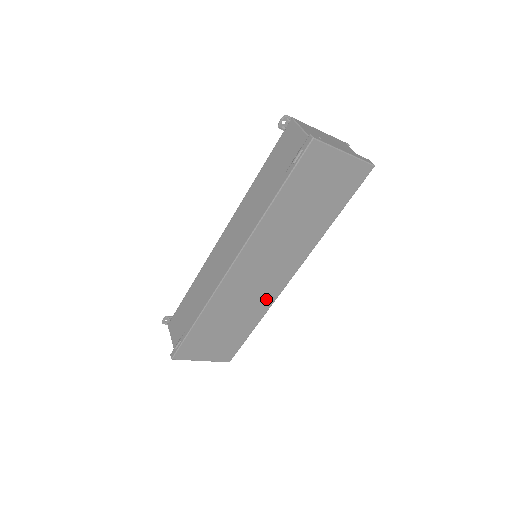
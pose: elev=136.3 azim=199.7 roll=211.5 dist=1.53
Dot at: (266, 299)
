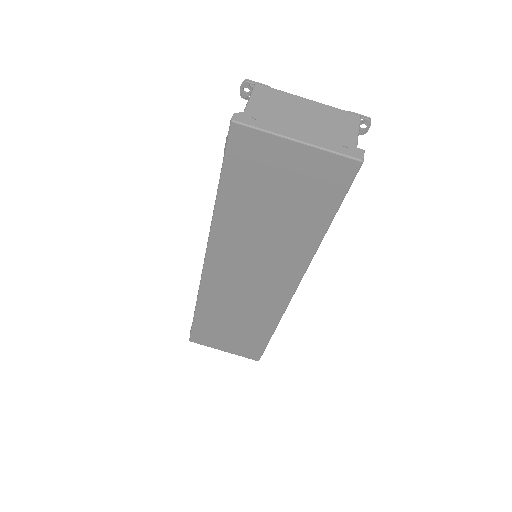
Dot at: (270, 309)
